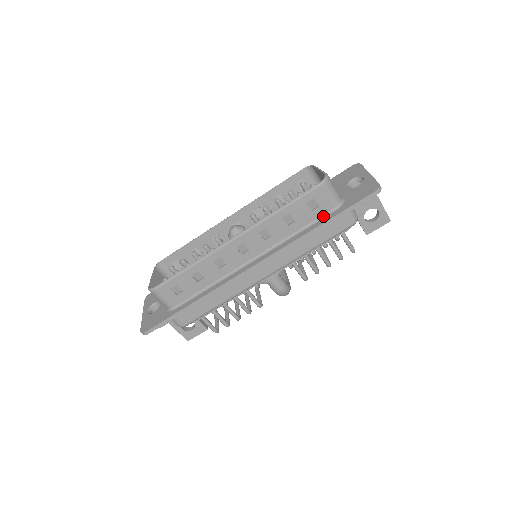
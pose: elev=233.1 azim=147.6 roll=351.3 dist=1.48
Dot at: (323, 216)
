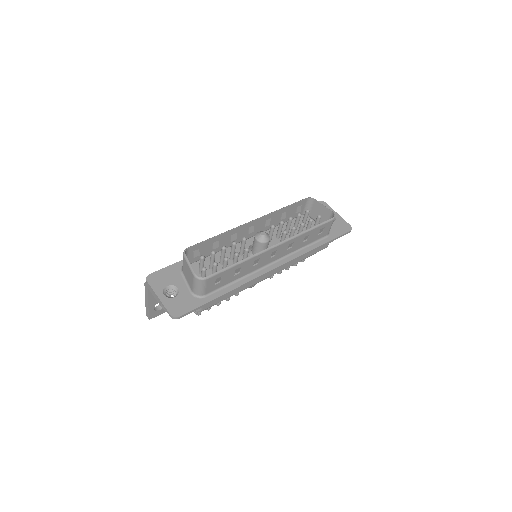
Dot at: (320, 239)
